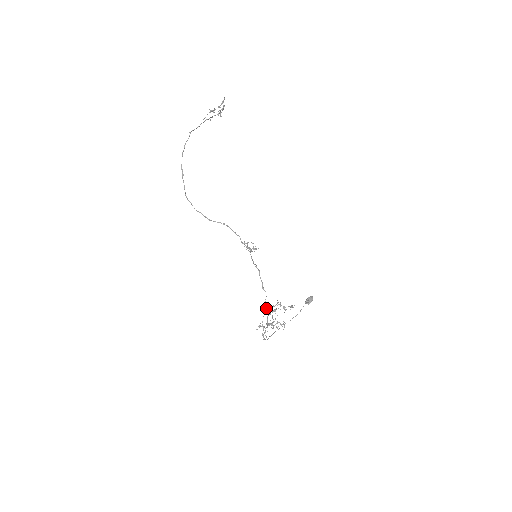
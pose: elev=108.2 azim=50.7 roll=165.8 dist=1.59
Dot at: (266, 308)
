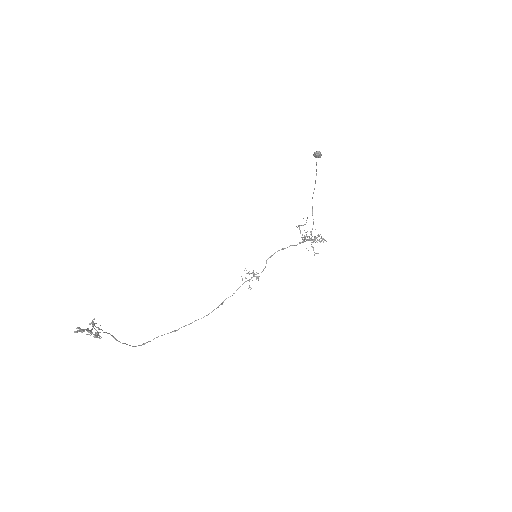
Dot at: occluded
